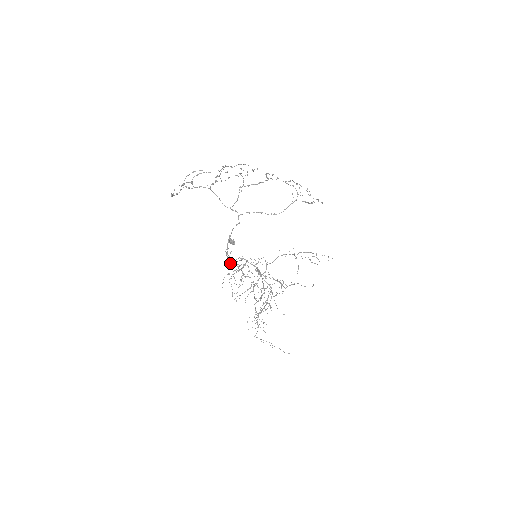
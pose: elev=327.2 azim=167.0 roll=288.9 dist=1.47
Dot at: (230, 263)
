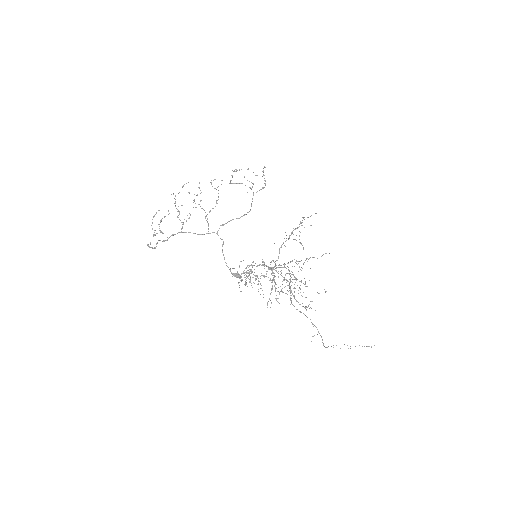
Dot at: occluded
